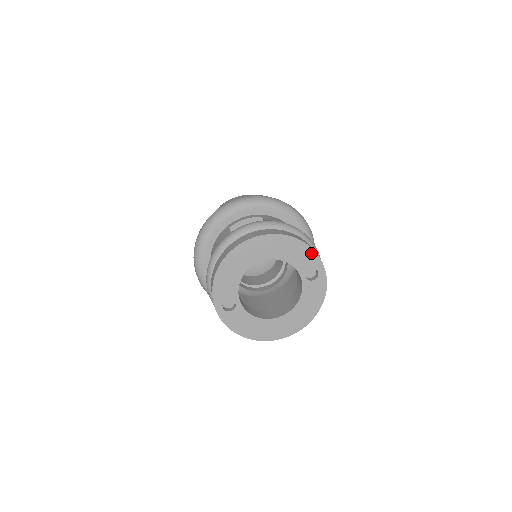
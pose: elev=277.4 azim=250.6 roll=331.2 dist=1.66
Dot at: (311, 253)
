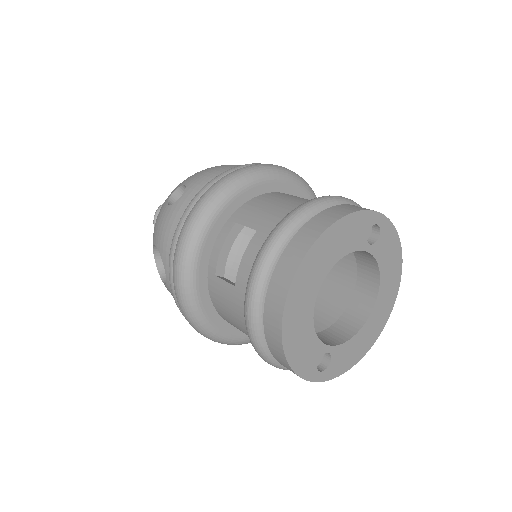
Dot at: (358, 217)
